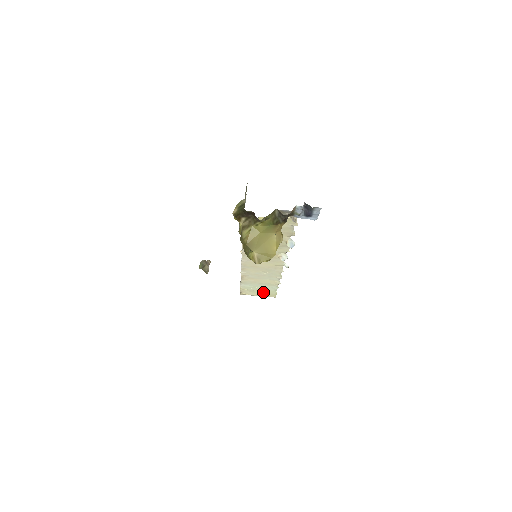
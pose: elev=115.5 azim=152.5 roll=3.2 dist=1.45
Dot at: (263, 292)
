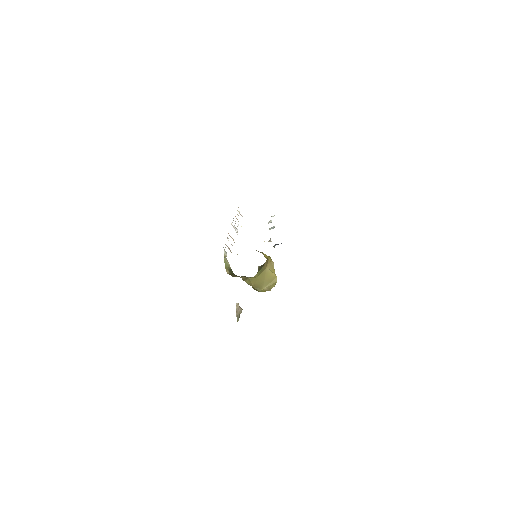
Dot at: occluded
